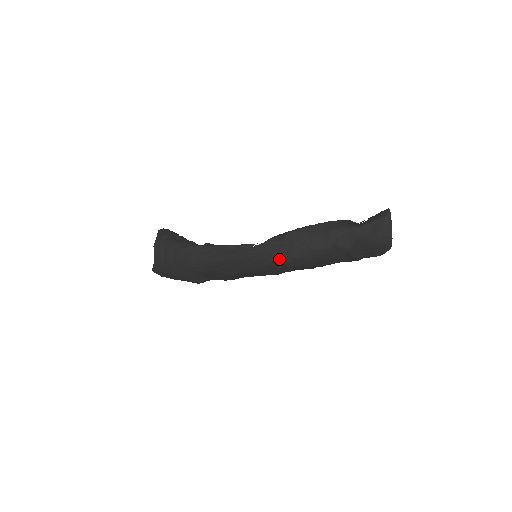
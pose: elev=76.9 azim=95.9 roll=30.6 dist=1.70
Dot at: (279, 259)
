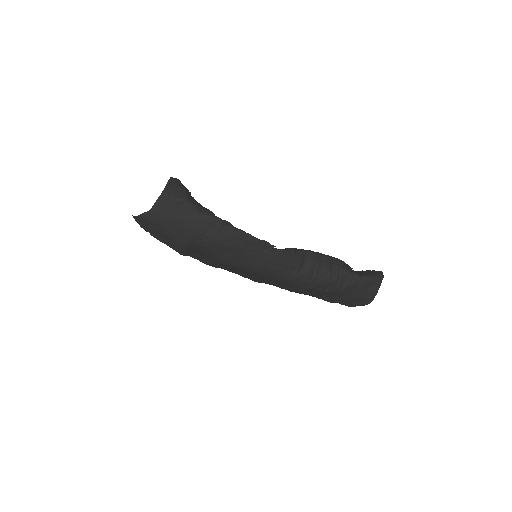
Dot at: (284, 271)
